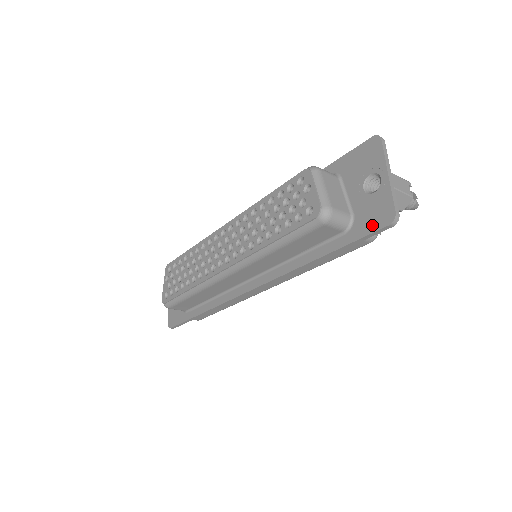
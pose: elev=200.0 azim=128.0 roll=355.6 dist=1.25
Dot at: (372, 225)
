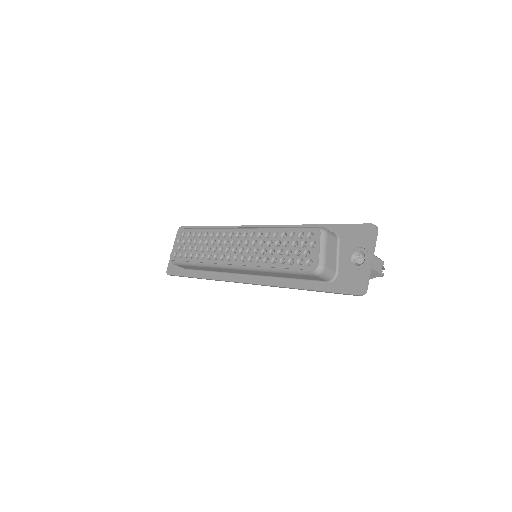
Dot at: (347, 288)
